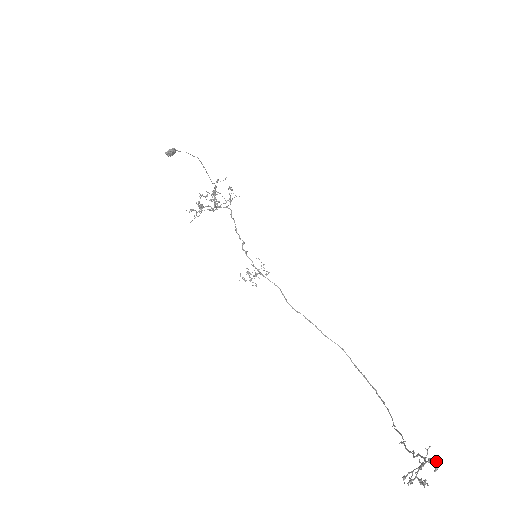
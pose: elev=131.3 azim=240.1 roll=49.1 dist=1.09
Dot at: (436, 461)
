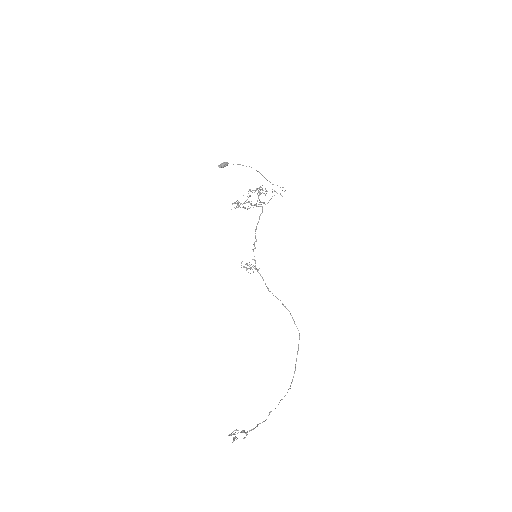
Dot at: occluded
